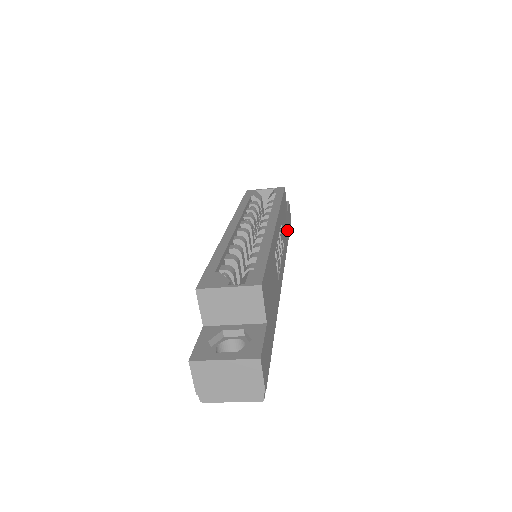
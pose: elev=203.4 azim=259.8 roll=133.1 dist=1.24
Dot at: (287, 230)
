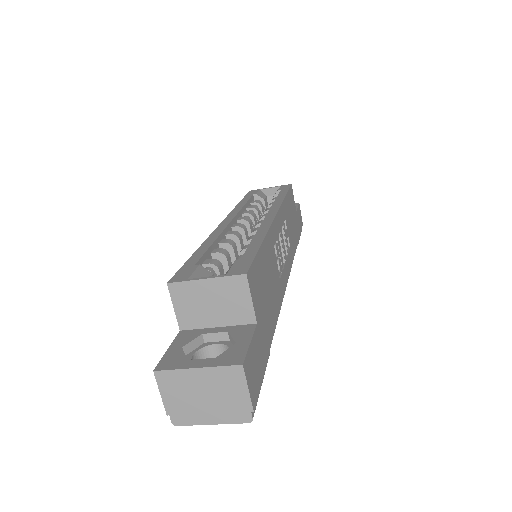
Dot at: (296, 231)
